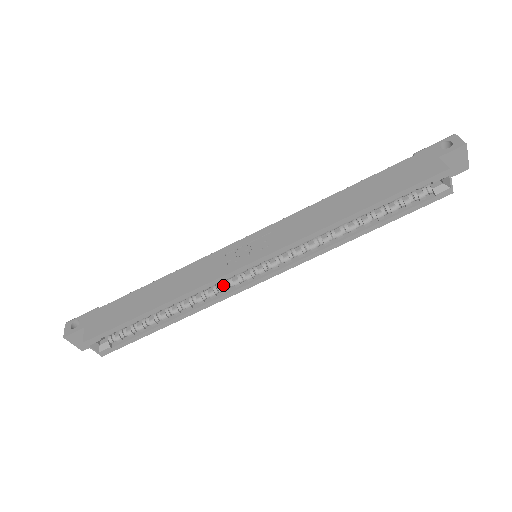
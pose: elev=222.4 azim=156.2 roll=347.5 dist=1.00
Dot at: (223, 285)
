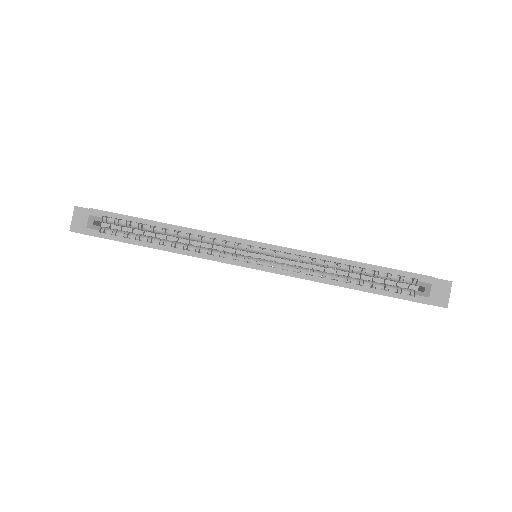
Dot at: occluded
